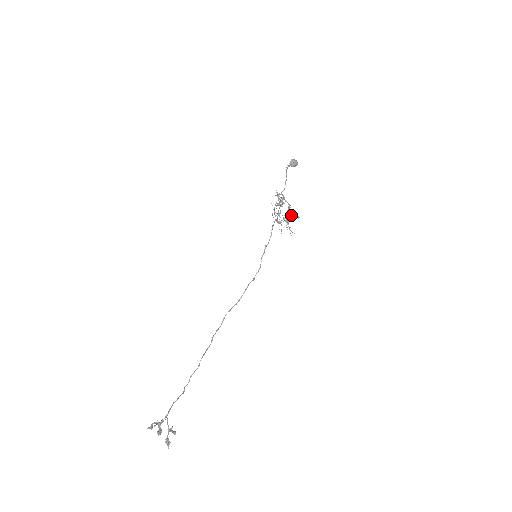
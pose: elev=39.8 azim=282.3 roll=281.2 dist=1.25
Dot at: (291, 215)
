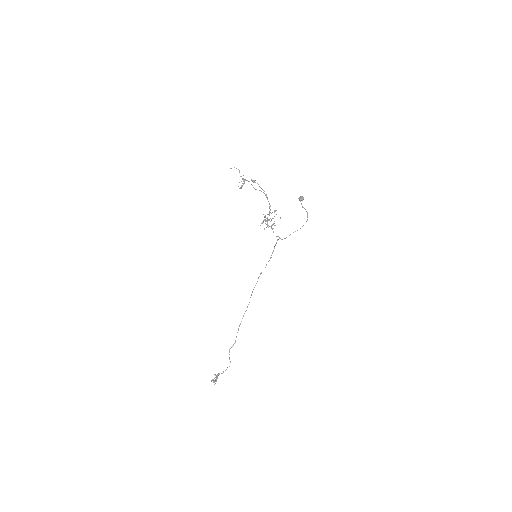
Dot at: (273, 218)
